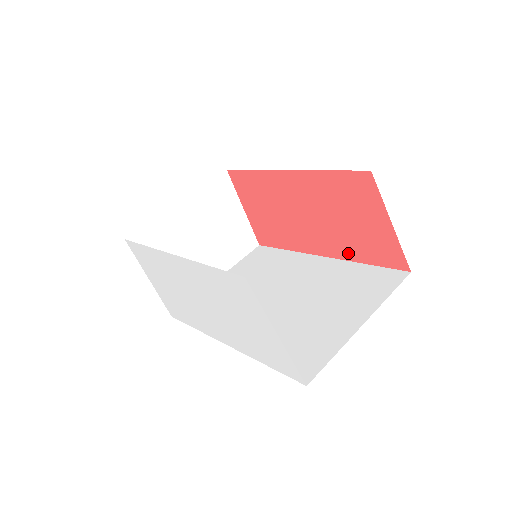
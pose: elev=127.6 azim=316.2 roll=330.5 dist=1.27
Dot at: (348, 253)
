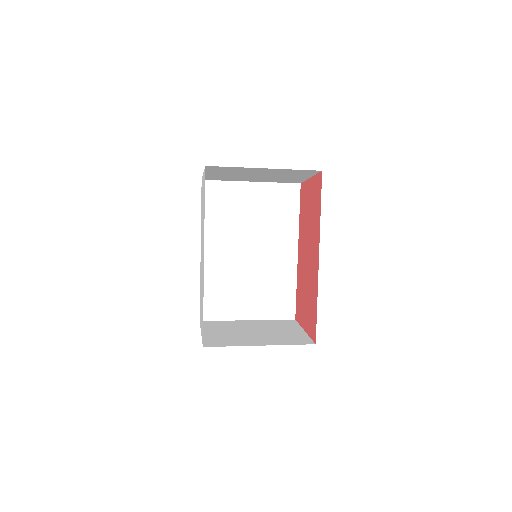
Dot at: (318, 226)
